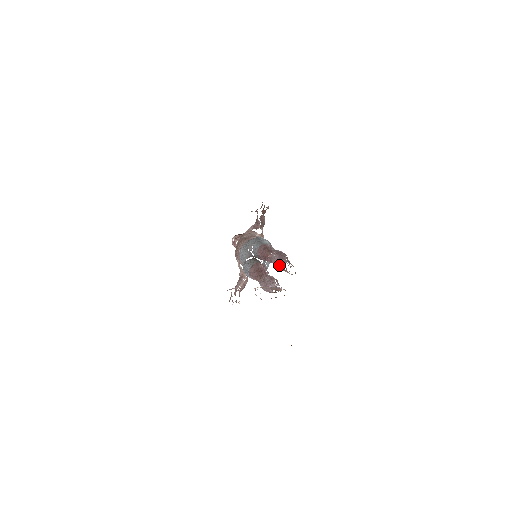
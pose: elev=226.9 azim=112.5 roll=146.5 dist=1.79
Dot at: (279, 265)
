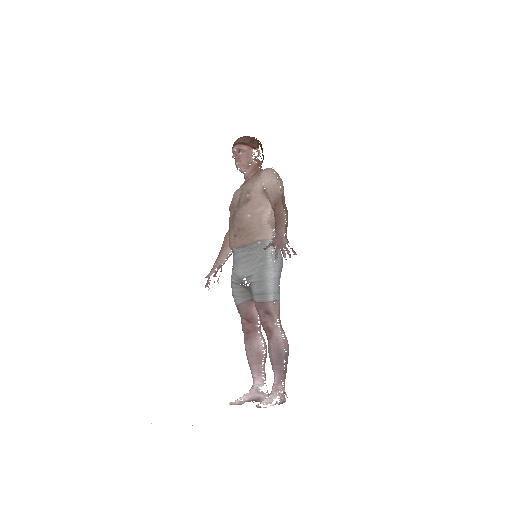
Dot at: occluded
